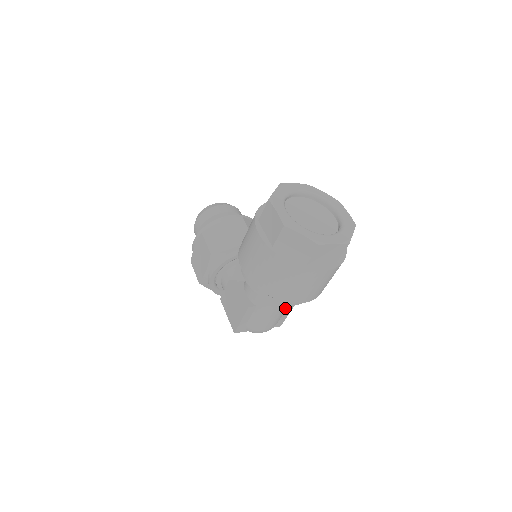
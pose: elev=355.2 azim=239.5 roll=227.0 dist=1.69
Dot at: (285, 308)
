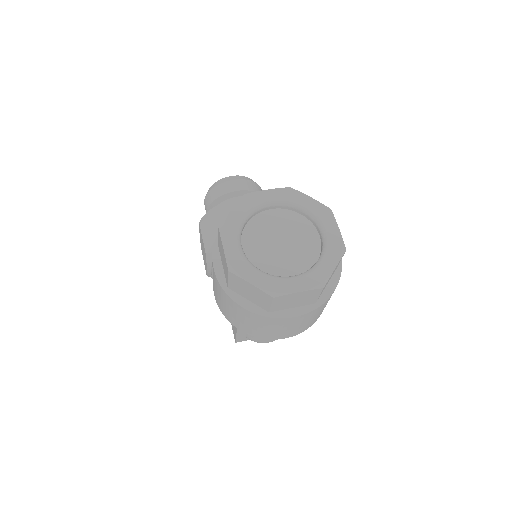
Dot at: occluded
